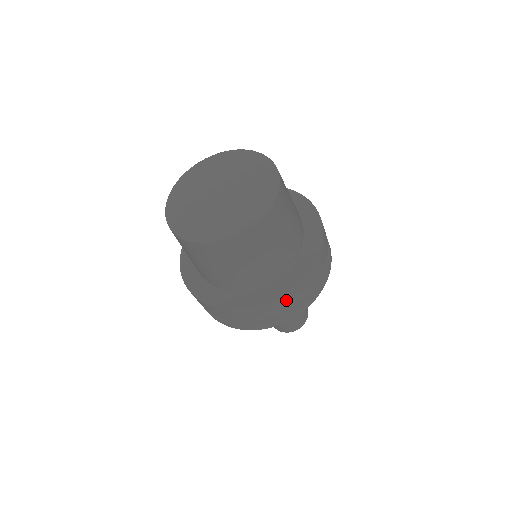
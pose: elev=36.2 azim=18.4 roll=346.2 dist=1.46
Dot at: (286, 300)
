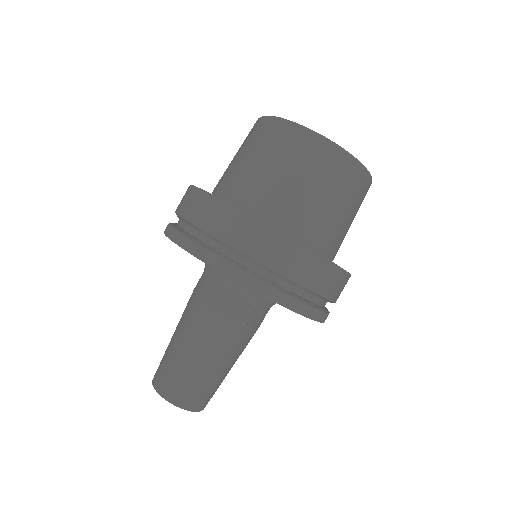
Dot at: (310, 266)
